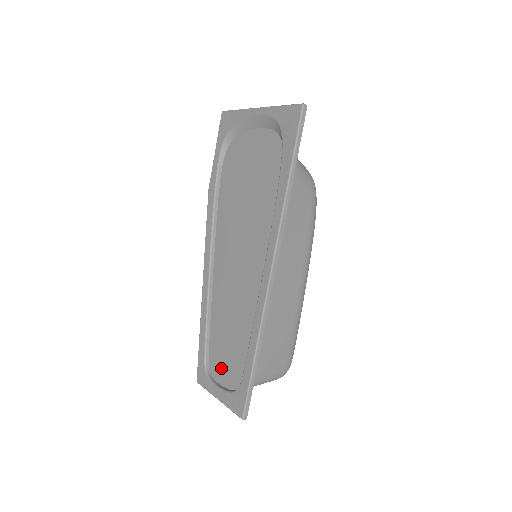
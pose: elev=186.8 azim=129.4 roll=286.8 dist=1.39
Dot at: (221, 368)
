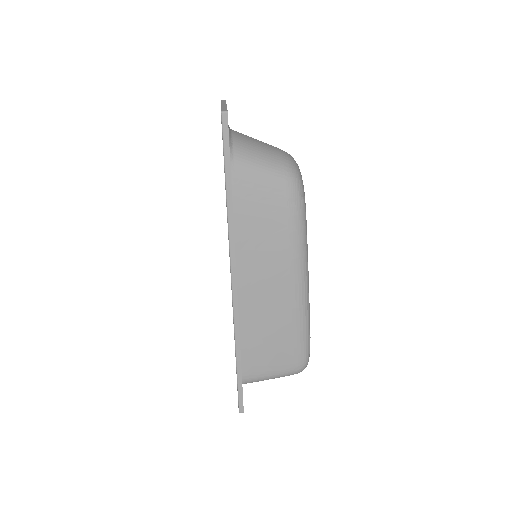
Dot at: occluded
